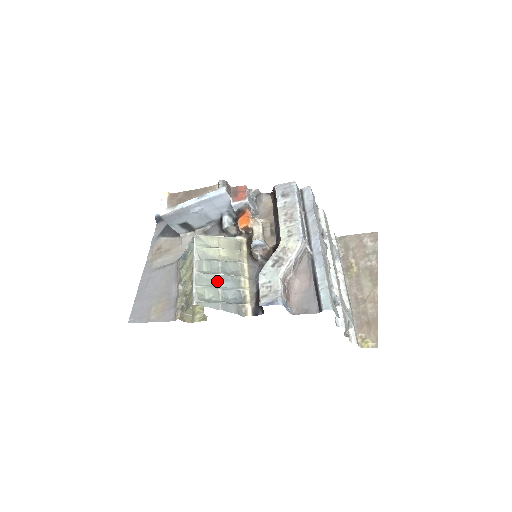
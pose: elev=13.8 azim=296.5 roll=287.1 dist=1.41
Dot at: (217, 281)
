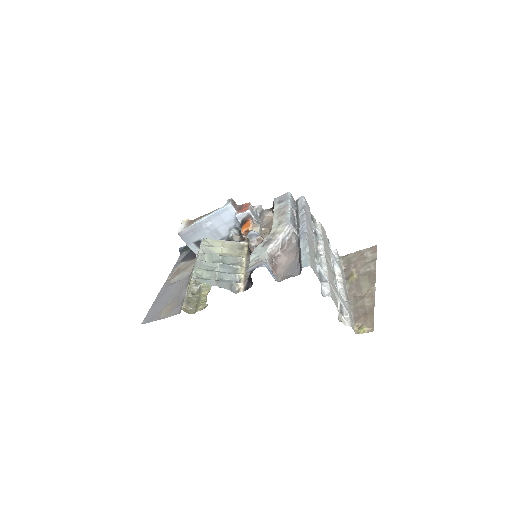
Dot at: (216, 267)
